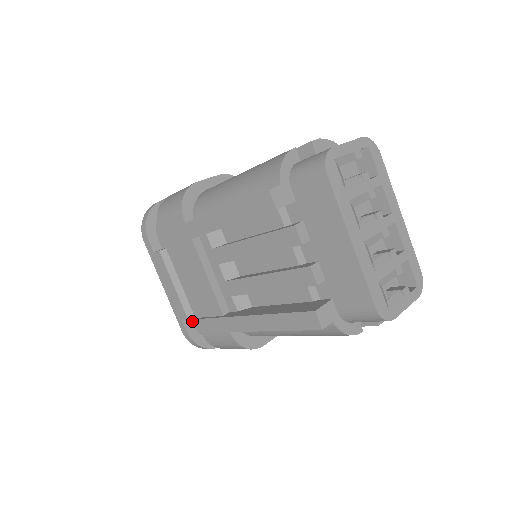
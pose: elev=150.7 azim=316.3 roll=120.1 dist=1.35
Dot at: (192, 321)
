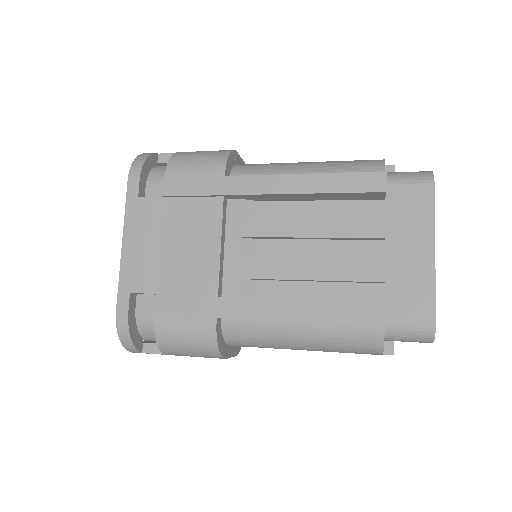
Dot at: (135, 302)
